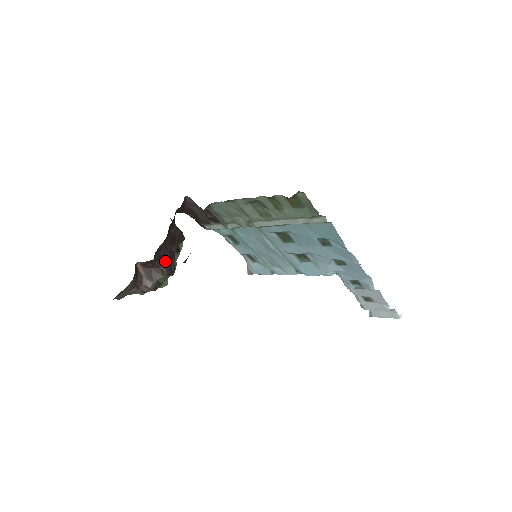
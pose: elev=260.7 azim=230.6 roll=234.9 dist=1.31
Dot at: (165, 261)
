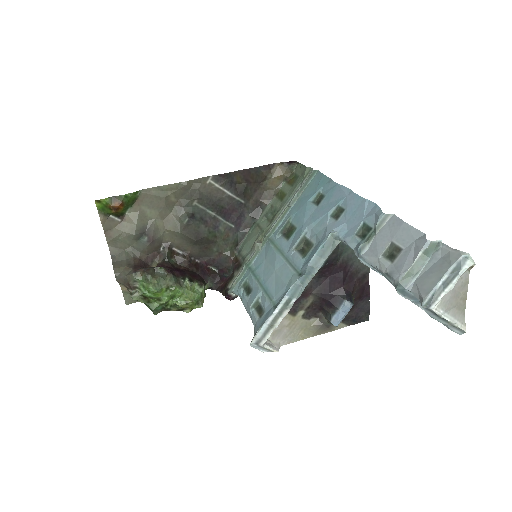
Dot at: (174, 270)
